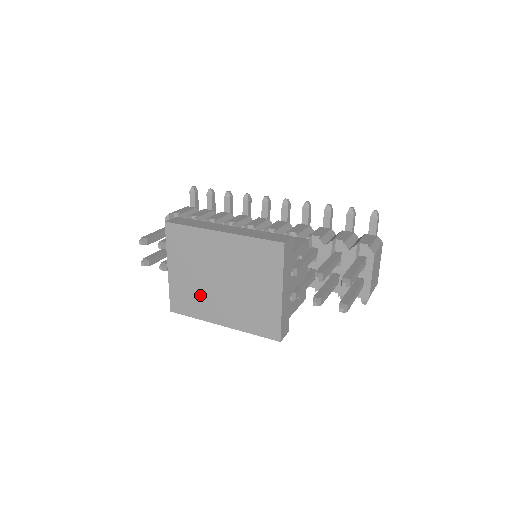
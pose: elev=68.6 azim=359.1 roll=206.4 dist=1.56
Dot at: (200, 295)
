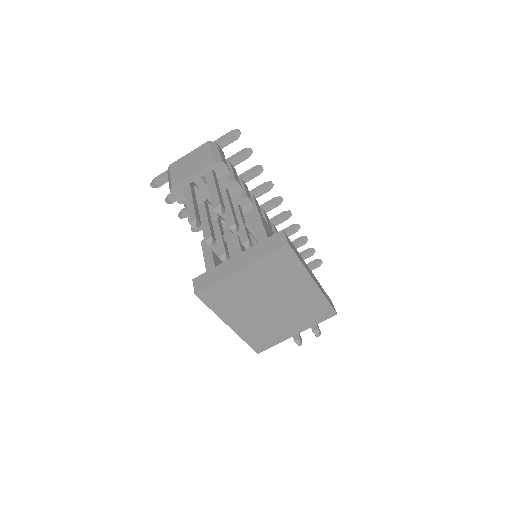
Dot at: (241, 302)
